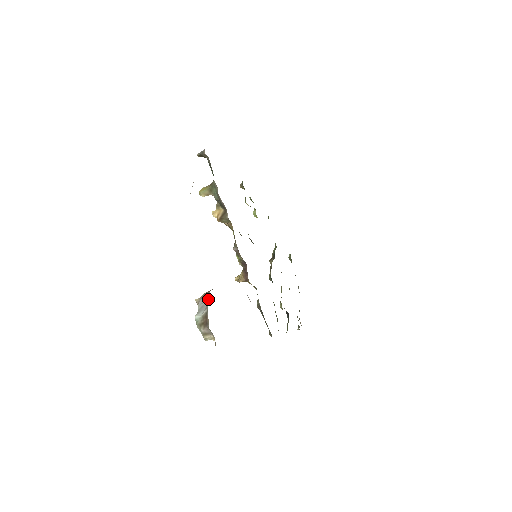
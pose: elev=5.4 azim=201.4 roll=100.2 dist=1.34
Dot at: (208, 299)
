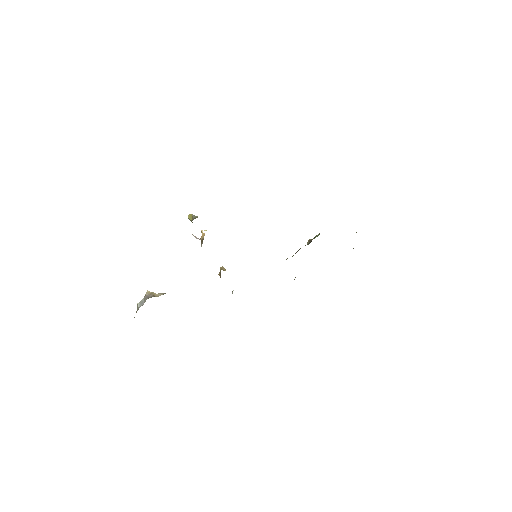
Dot at: (144, 302)
